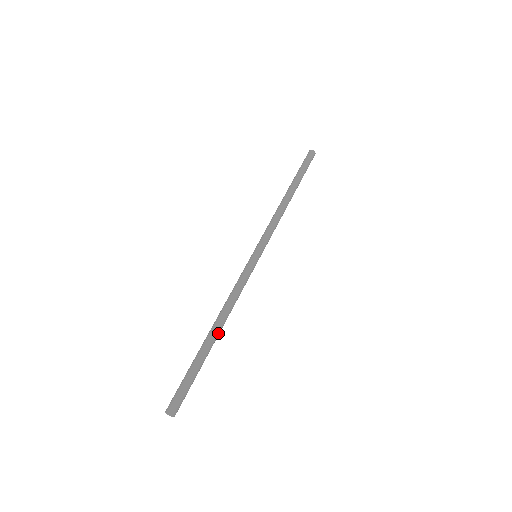
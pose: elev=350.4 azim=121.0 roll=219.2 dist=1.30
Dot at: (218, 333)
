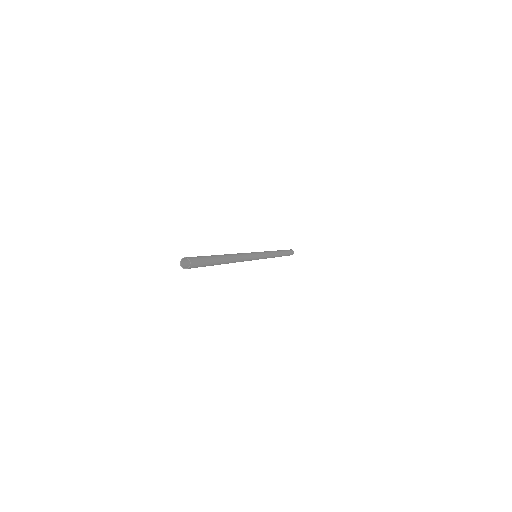
Dot at: (229, 259)
